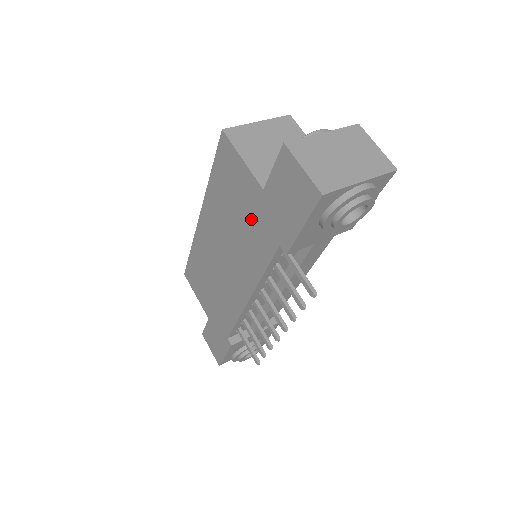
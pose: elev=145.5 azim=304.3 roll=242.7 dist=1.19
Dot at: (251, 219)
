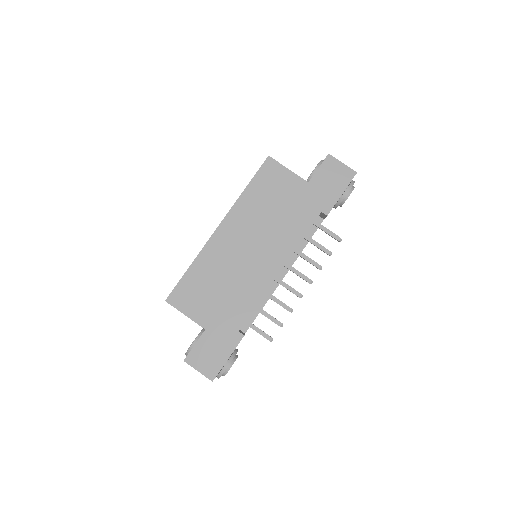
Dot at: (293, 204)
